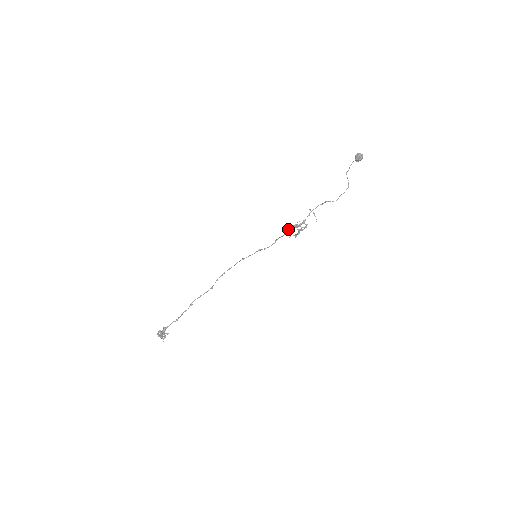
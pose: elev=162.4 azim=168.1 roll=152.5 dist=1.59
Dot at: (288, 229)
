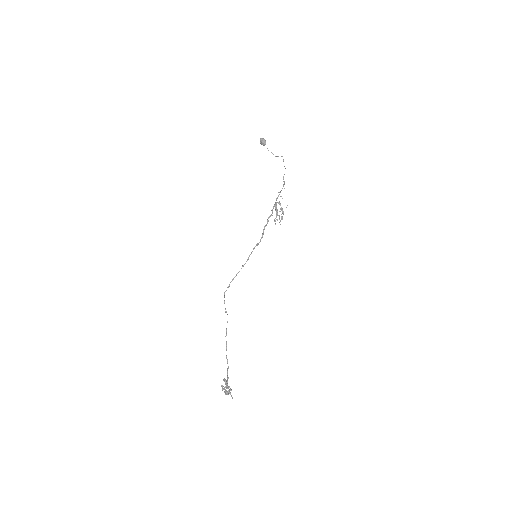
Dot at: occluded
